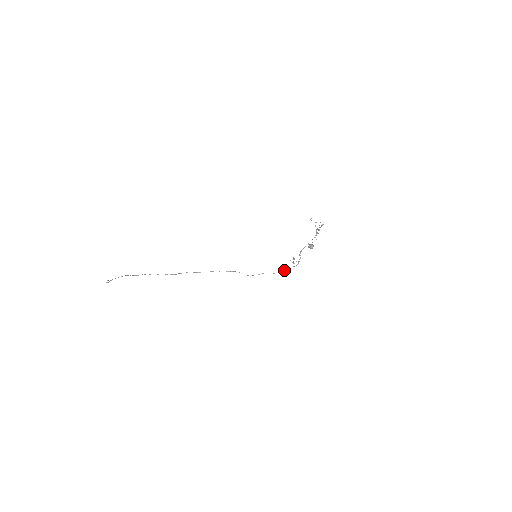
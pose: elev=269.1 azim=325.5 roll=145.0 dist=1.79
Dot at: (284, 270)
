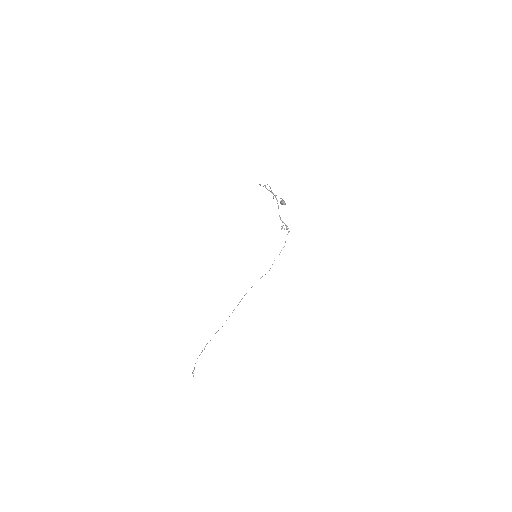
Dot at: (285, 242)
